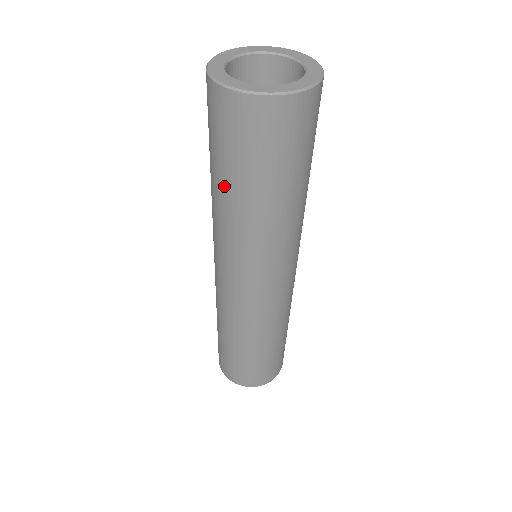
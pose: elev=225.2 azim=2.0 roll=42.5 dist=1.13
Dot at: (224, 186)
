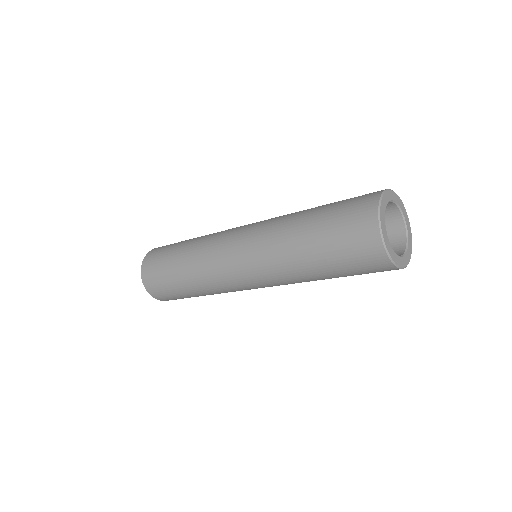
Dot at: (329, 278)
